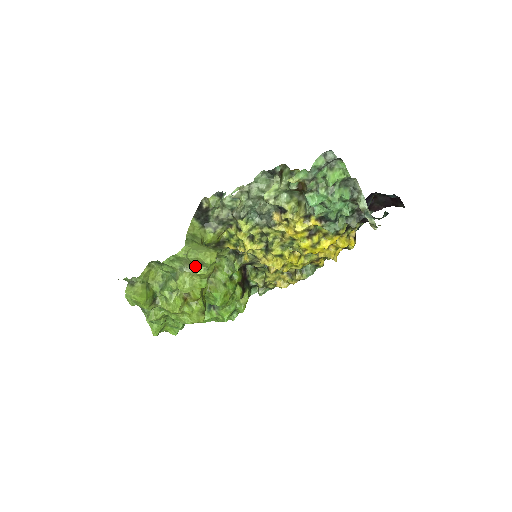
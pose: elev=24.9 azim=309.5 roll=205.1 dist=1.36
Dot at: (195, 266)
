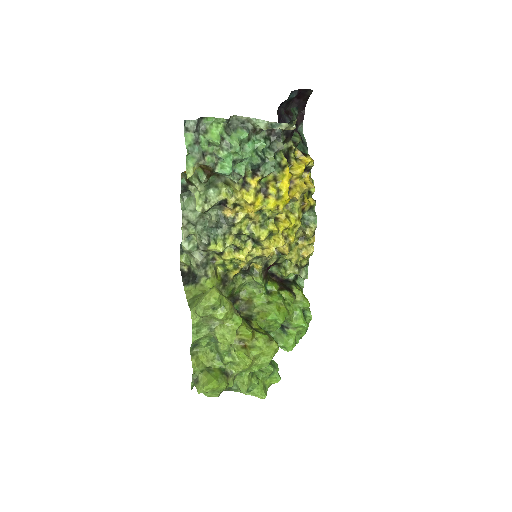
Dot at: (213, 316)
